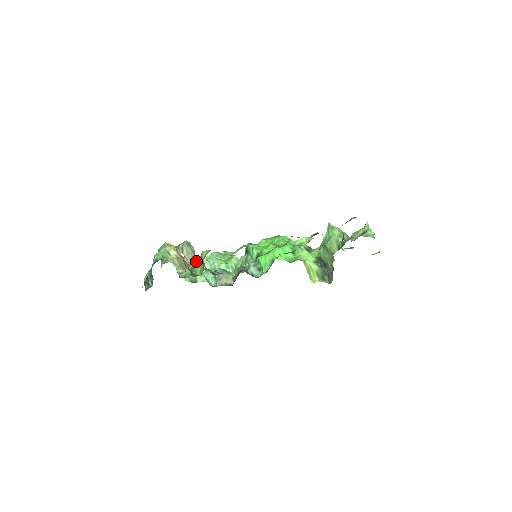
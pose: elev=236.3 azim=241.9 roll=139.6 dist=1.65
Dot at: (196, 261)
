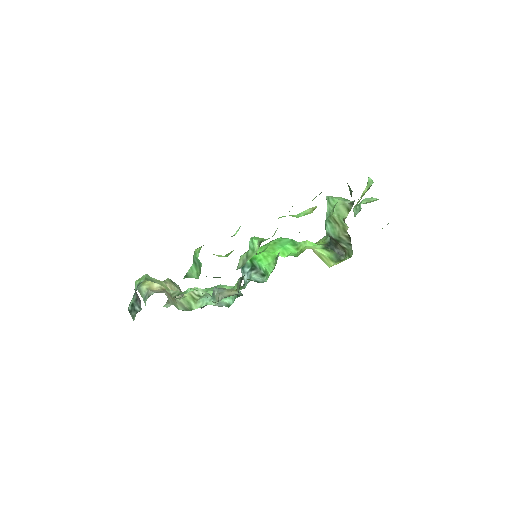
Dot at: (189, 269)
